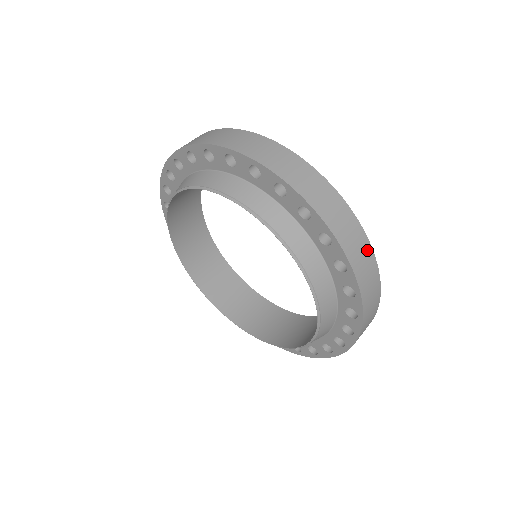
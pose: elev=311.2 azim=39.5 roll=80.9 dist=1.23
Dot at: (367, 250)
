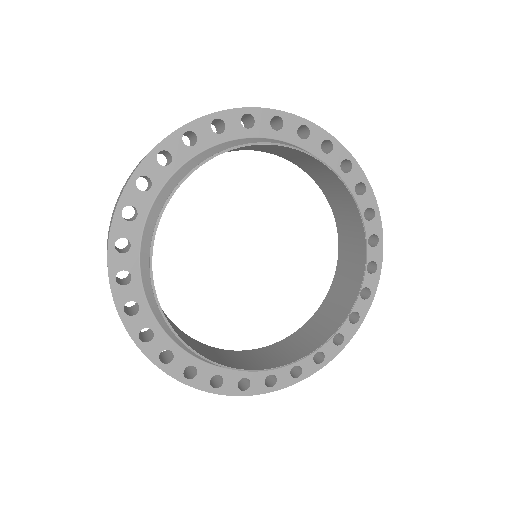
Dot at: occluded
